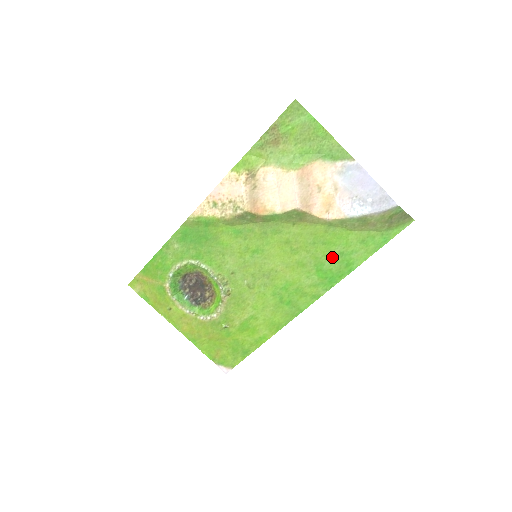
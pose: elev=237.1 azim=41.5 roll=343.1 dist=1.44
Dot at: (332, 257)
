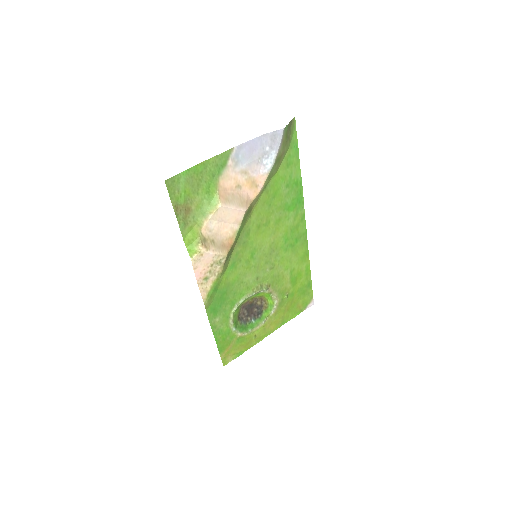
Dot at: (286, 194)
